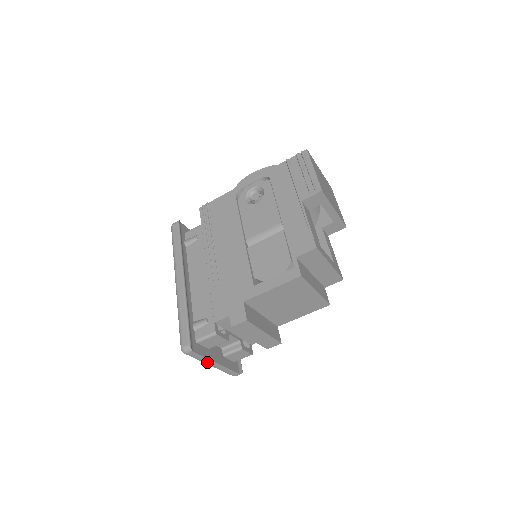
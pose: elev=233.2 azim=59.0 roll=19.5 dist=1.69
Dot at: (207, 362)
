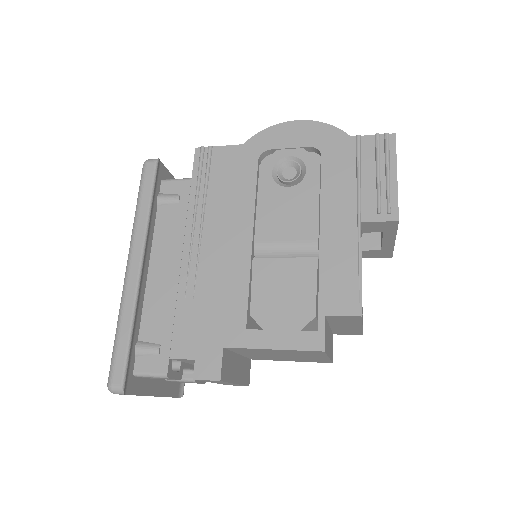
Dot at: occluded
